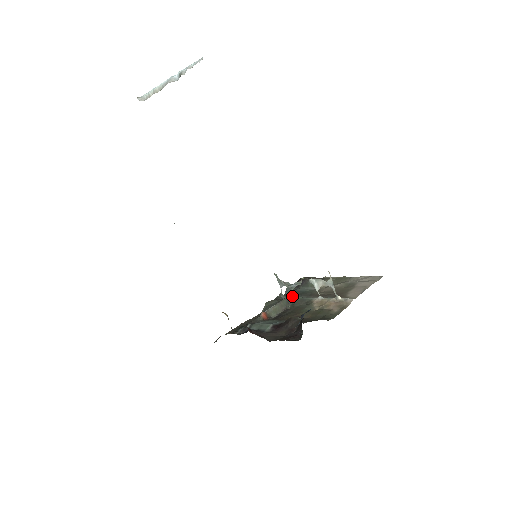
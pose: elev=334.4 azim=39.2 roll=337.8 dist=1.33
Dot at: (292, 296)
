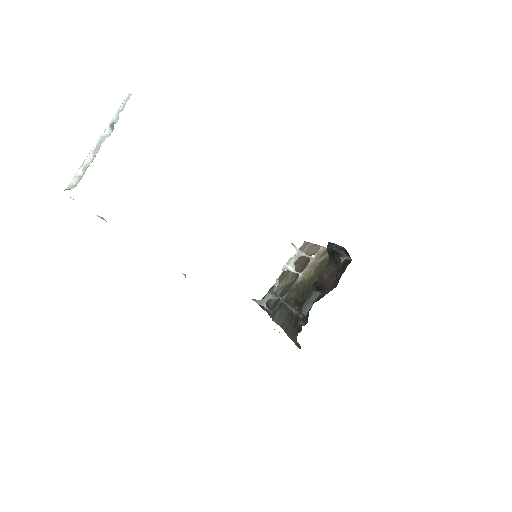
Dot at: occluded
